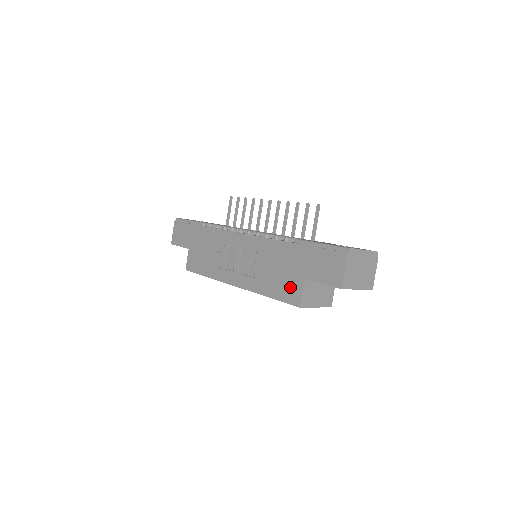
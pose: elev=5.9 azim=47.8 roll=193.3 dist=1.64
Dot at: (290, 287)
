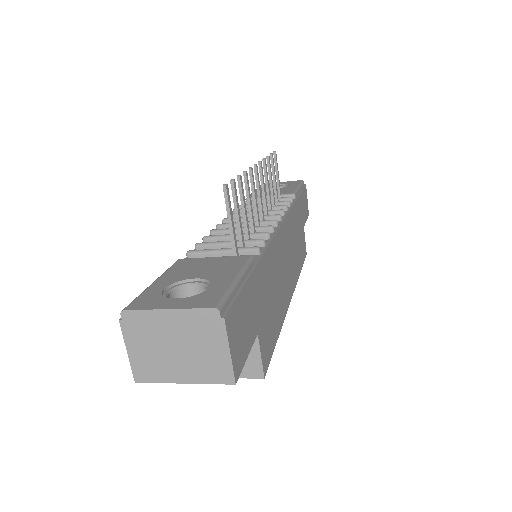
Dot at: occluded
